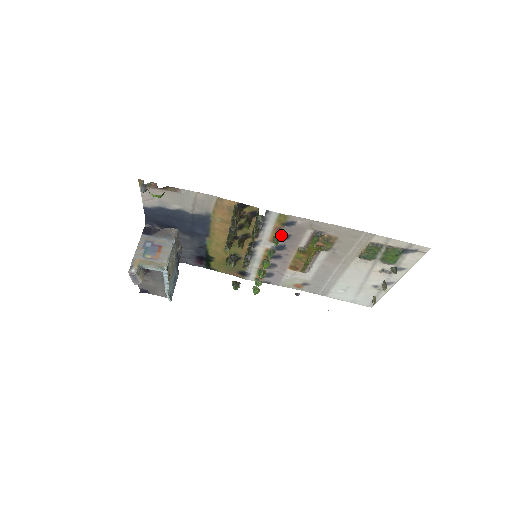
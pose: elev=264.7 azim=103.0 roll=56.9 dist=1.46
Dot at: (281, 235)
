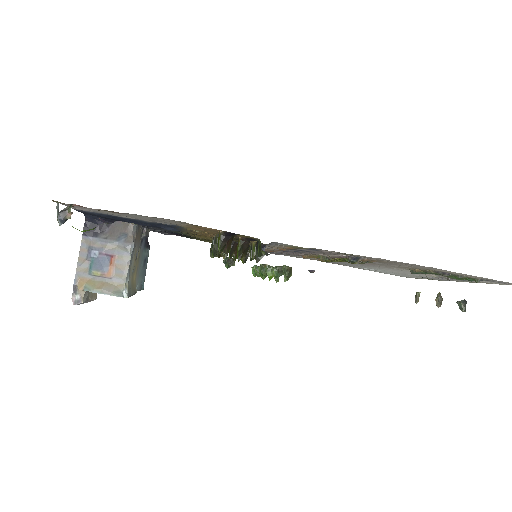
Dot at: (294, 249)
